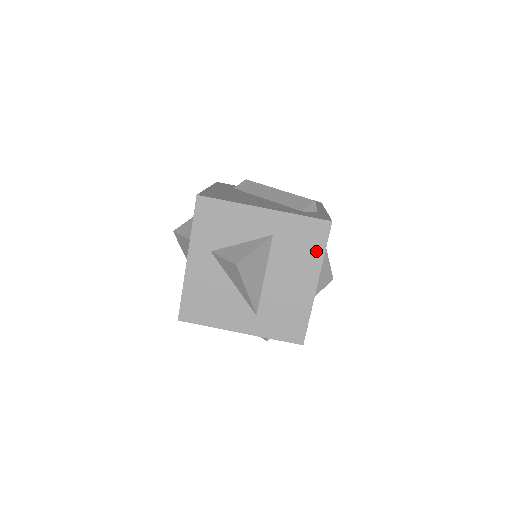
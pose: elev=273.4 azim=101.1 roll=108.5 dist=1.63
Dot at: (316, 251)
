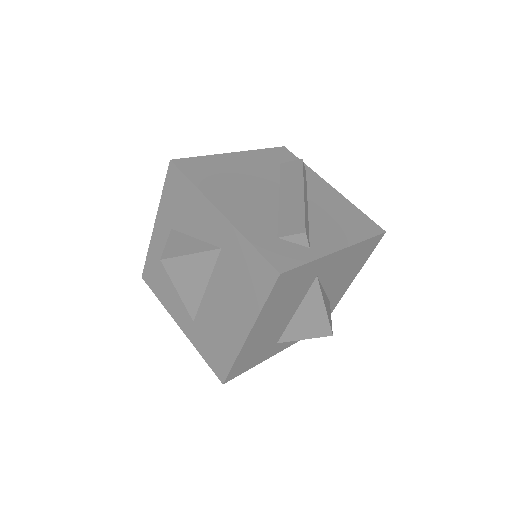
Dot at: (256, 297)
